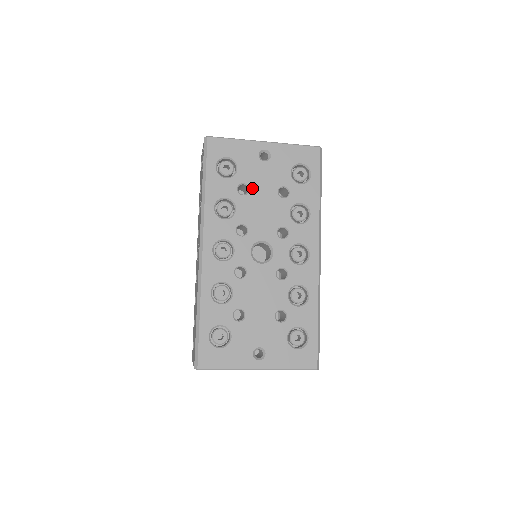
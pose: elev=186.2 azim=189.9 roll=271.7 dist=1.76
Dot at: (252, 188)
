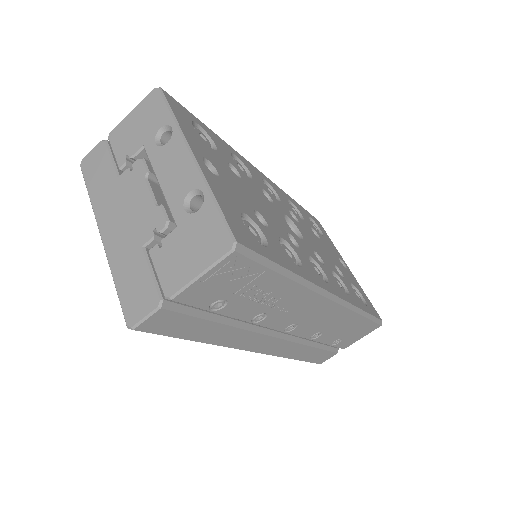
Dot at: (321, 241)
